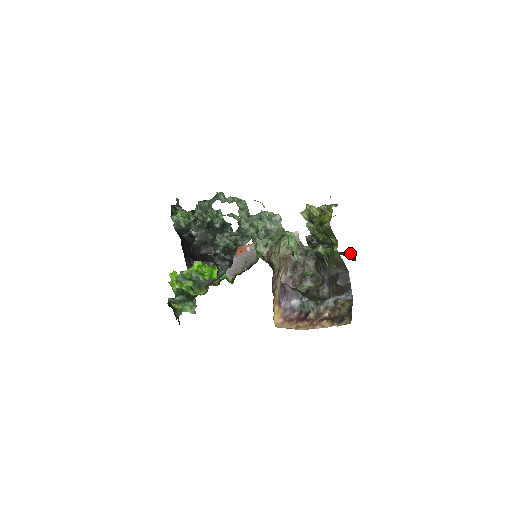
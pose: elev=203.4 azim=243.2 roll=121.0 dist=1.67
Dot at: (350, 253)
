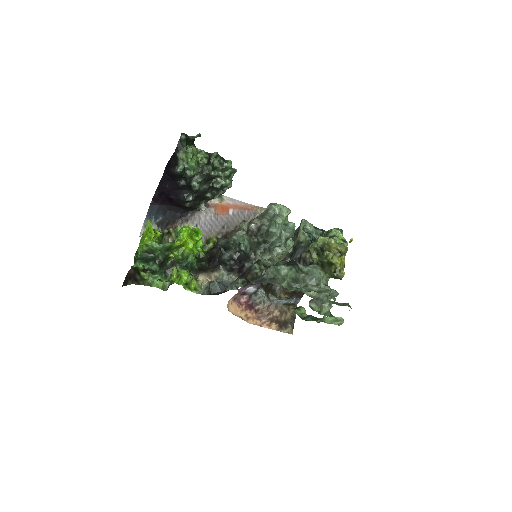
Dot at: occluded
